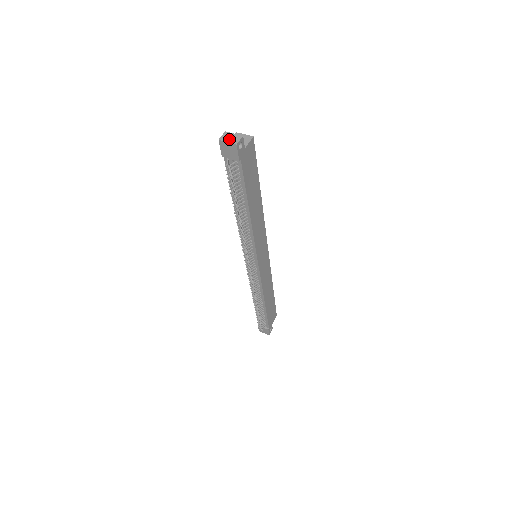
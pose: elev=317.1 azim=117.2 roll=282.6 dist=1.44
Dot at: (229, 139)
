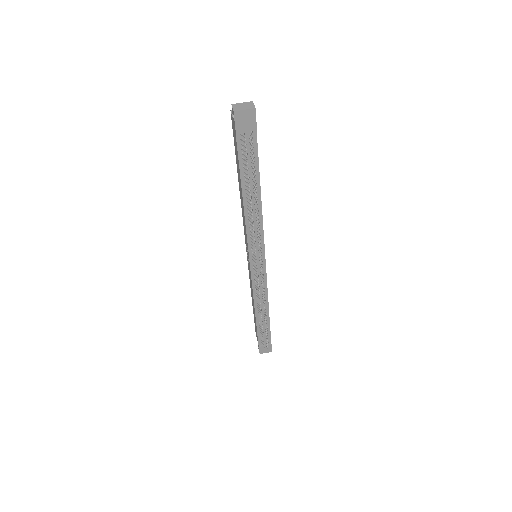
Dot at: (243, 107)
